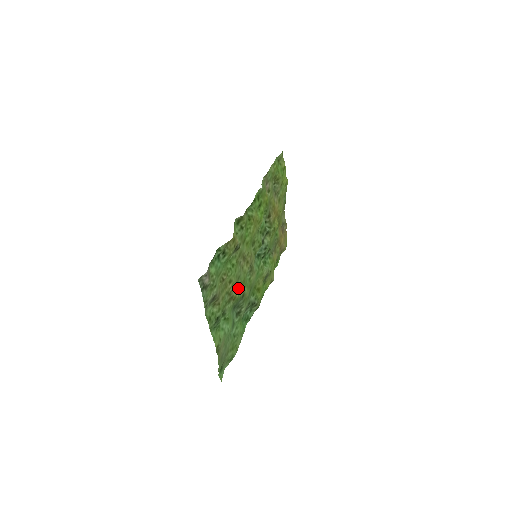
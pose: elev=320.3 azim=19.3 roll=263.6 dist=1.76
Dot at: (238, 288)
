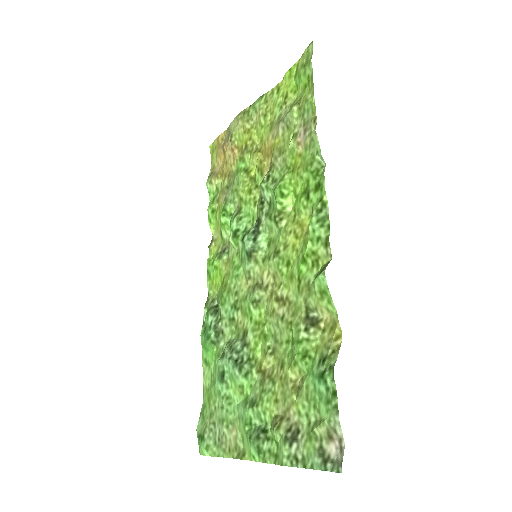
Dot at: (263, 347)
